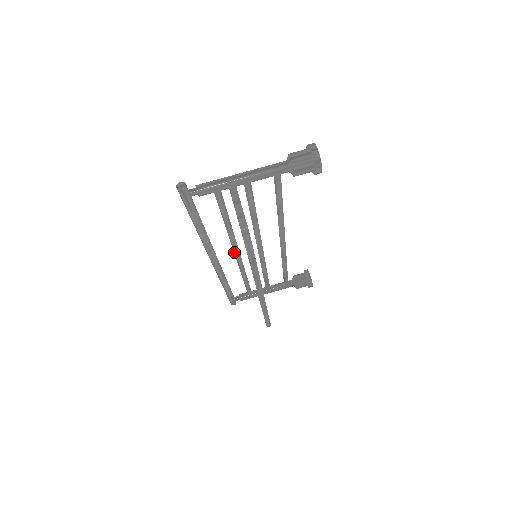
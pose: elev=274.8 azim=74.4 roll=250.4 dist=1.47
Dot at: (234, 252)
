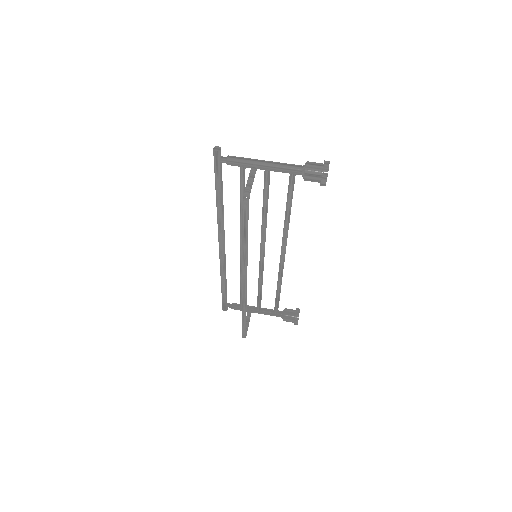
Dot at: (240, 244)
